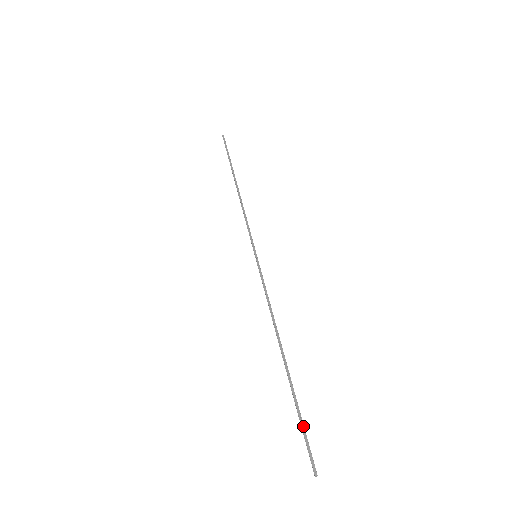
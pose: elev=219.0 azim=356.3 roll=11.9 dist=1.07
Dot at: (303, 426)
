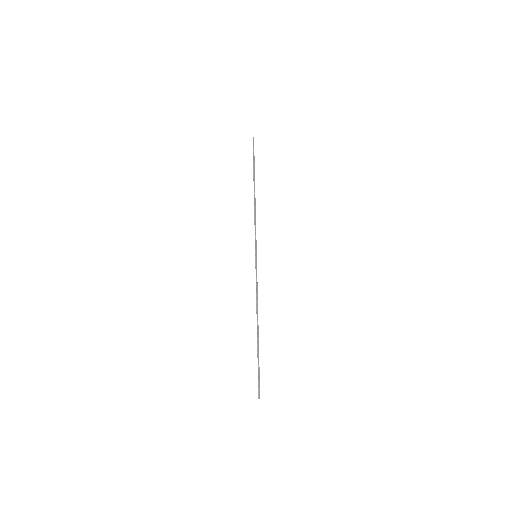
Dot at: (259, 372)
